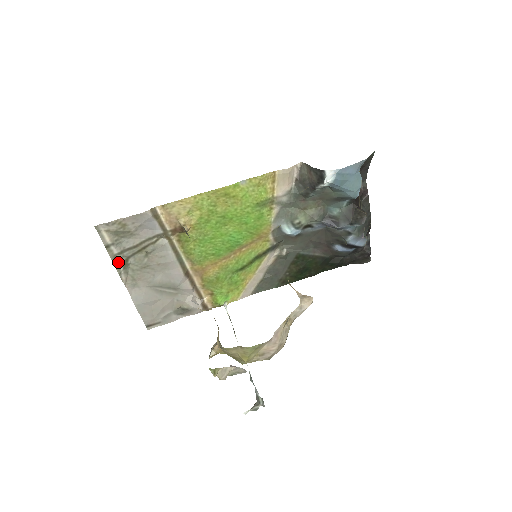
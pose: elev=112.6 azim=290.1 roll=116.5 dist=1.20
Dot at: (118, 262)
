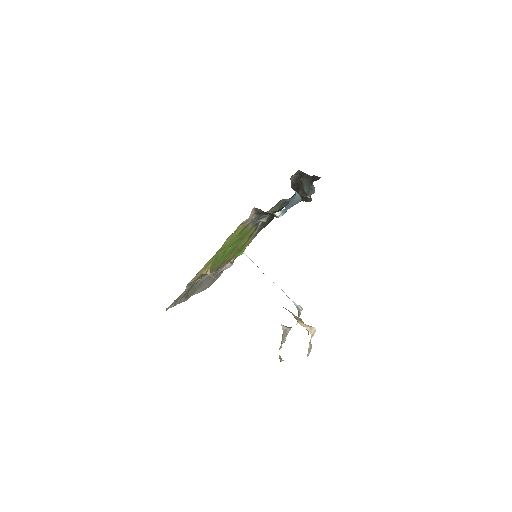
Dot at: (183, 300)
